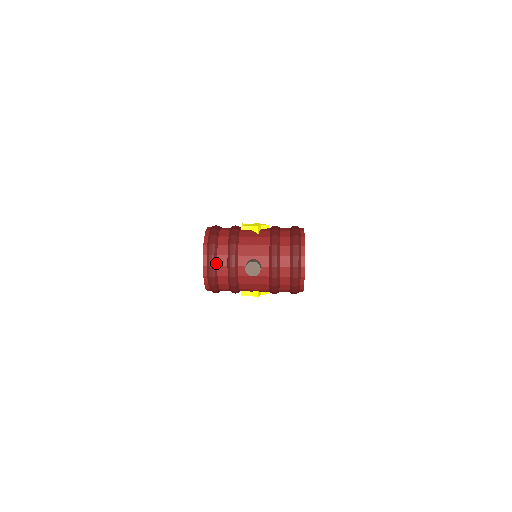
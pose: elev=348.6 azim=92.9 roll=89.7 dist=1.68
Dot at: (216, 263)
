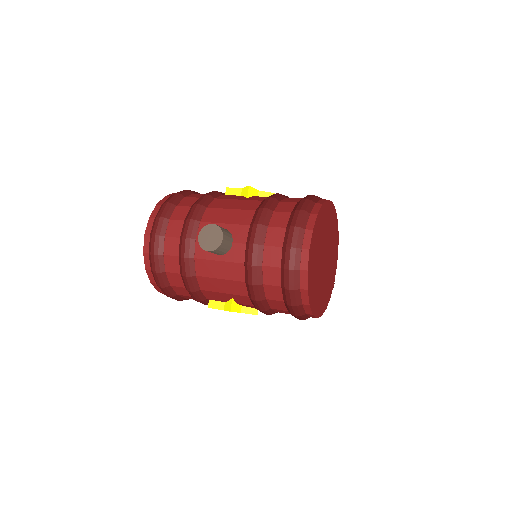
Dot at: (164, 231)
